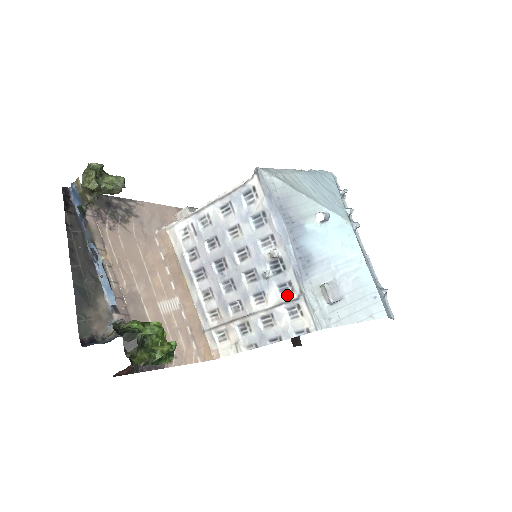
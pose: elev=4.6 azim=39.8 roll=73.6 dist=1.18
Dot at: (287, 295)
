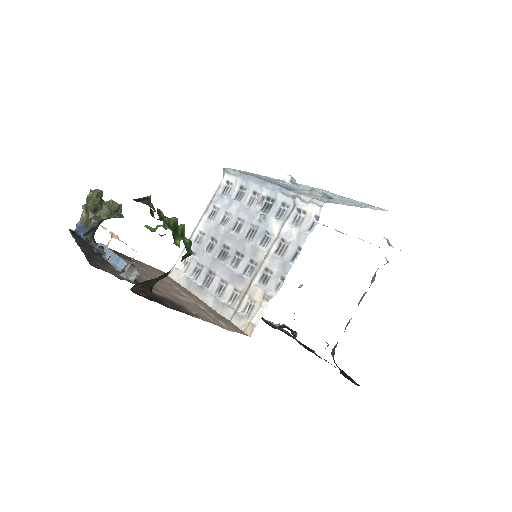
Dot at: (286, 213)
